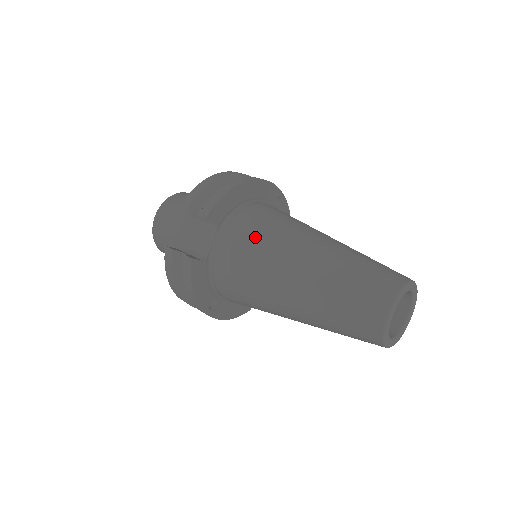
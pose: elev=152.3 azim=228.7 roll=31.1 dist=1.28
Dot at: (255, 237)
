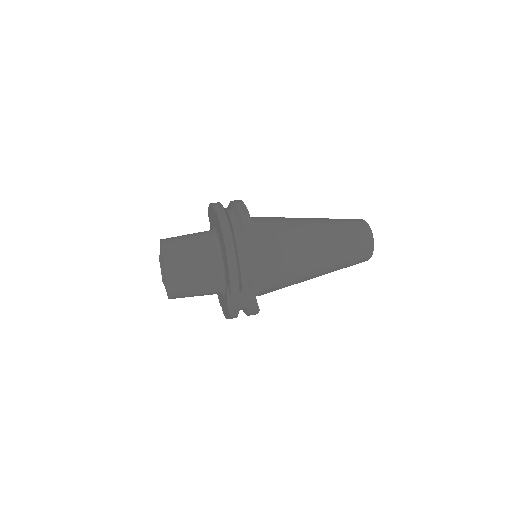
Dot at: (285, 269)
